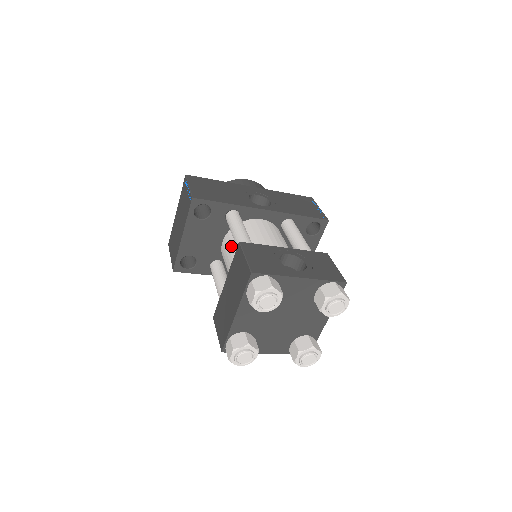
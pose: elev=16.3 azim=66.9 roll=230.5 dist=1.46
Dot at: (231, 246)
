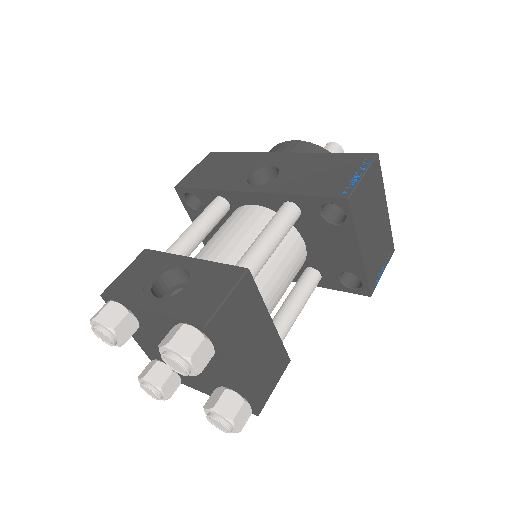
Dot at: occluded
